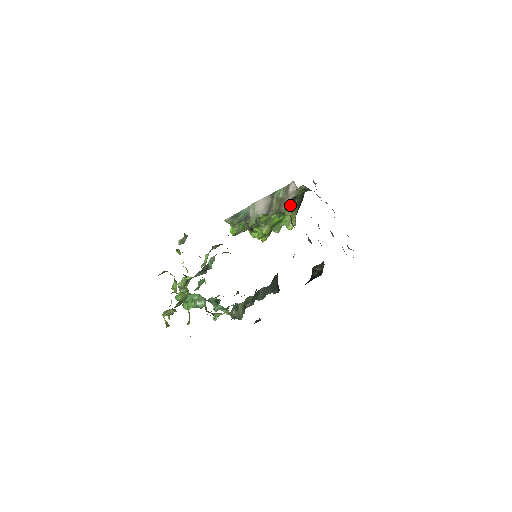
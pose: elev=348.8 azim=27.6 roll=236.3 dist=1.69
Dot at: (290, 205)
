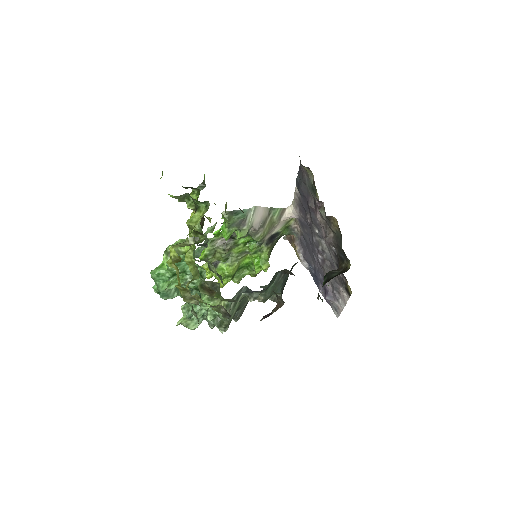
Dot at: (270, 242)
